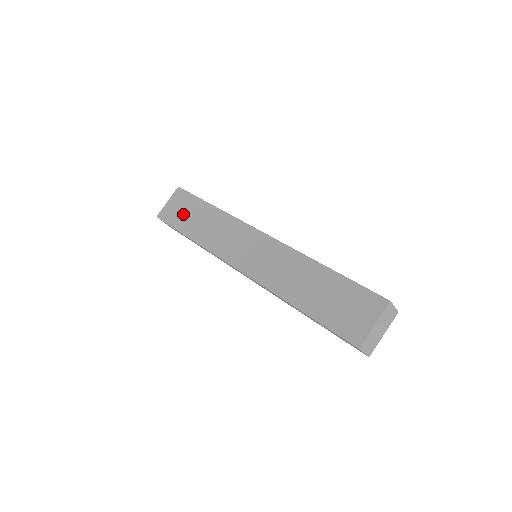
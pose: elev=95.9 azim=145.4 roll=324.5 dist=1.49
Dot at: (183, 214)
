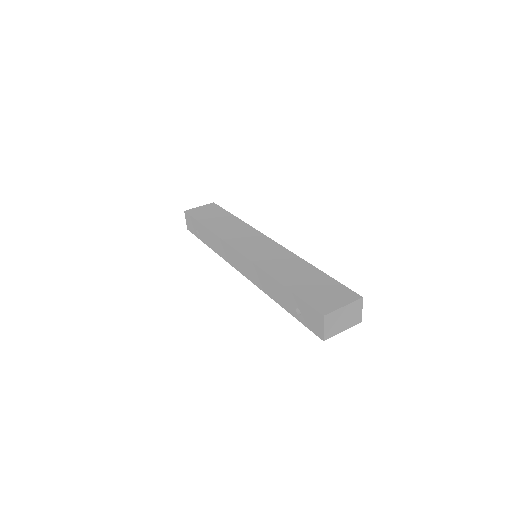
Dot at: (209, 215)
